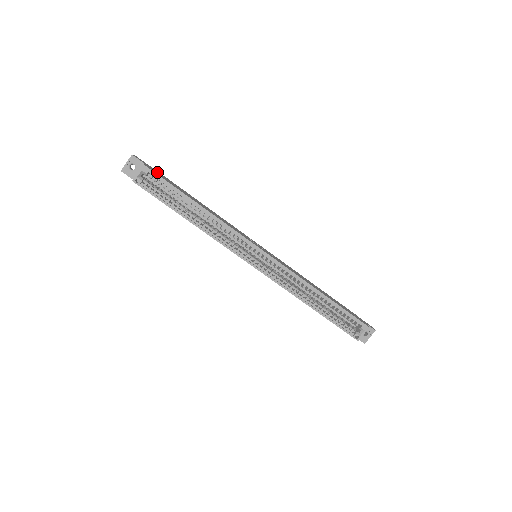
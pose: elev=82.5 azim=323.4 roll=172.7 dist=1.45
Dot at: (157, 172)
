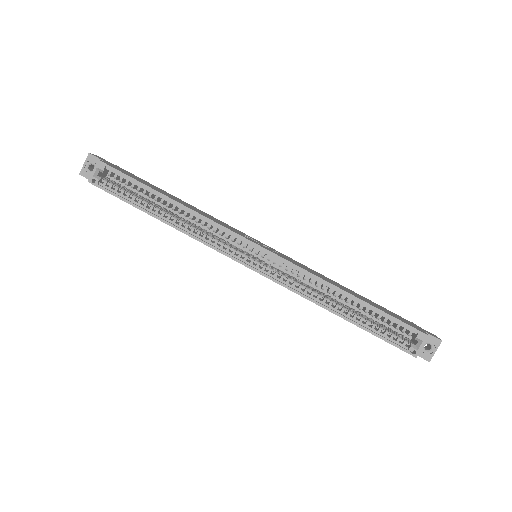
Dot at: (121, 169)
